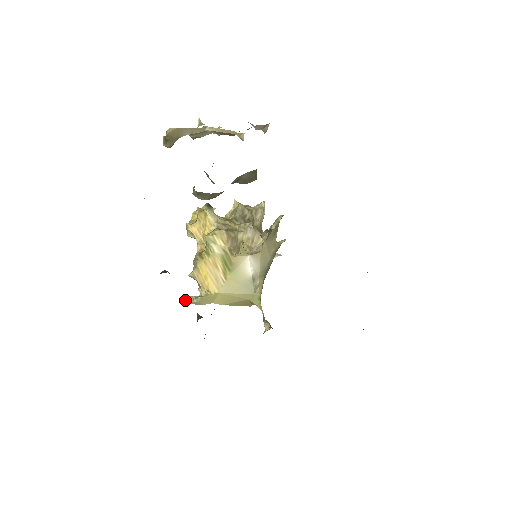
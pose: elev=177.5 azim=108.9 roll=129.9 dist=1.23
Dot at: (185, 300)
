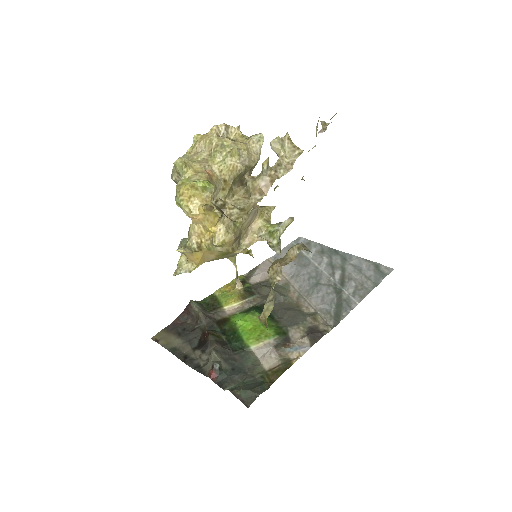
Dot at: occluded
